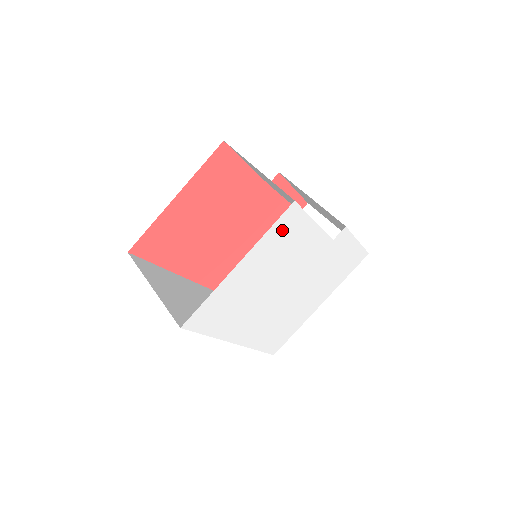
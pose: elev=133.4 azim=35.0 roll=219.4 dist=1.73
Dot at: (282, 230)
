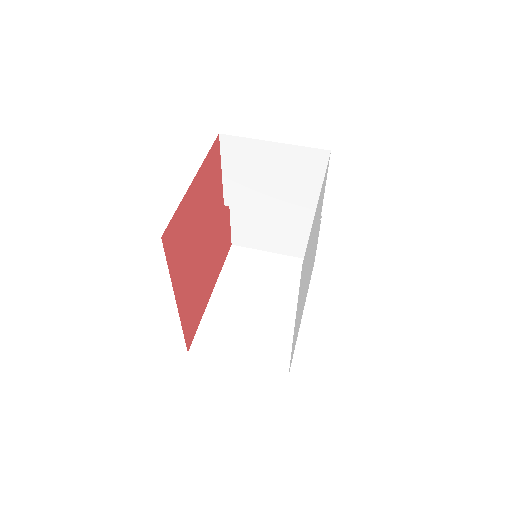
Dot at: occluded
